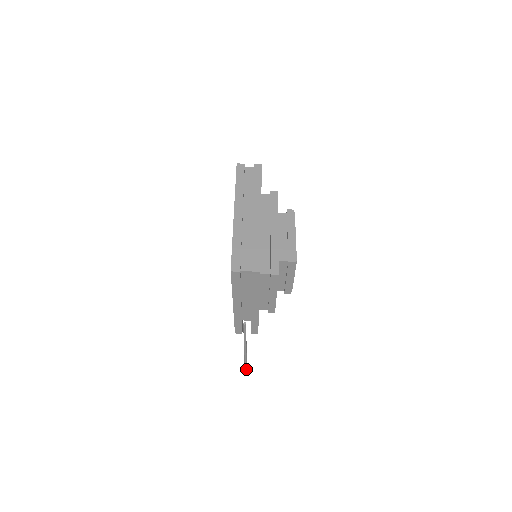
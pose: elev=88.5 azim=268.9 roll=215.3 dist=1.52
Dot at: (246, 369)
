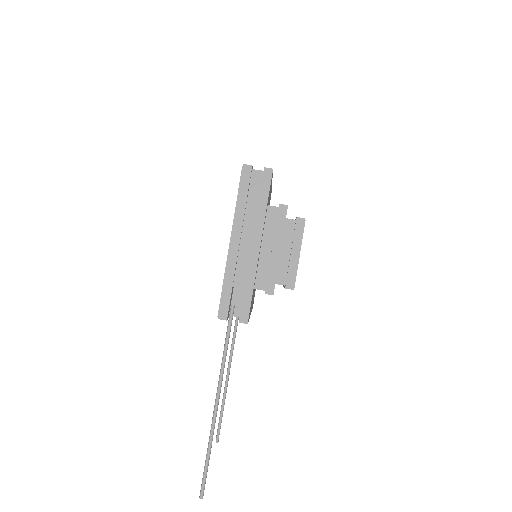
Dot at: (205, 474)
